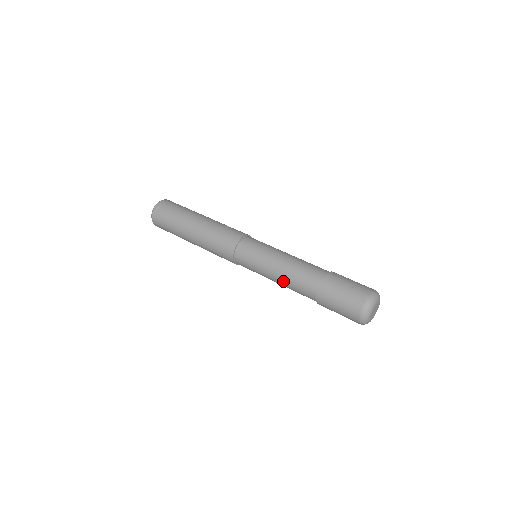
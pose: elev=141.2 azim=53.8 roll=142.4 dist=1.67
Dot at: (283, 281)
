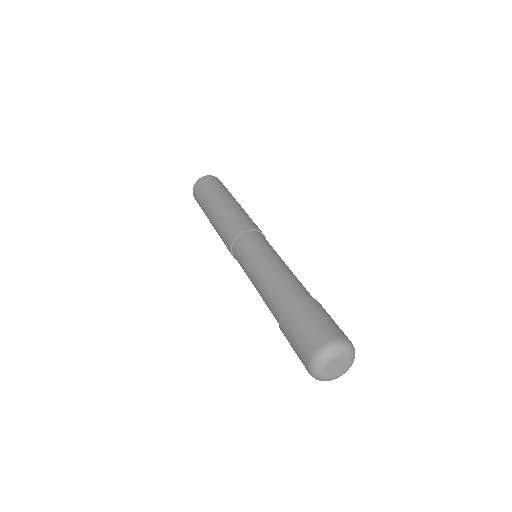
Dot at: (260, 286)
